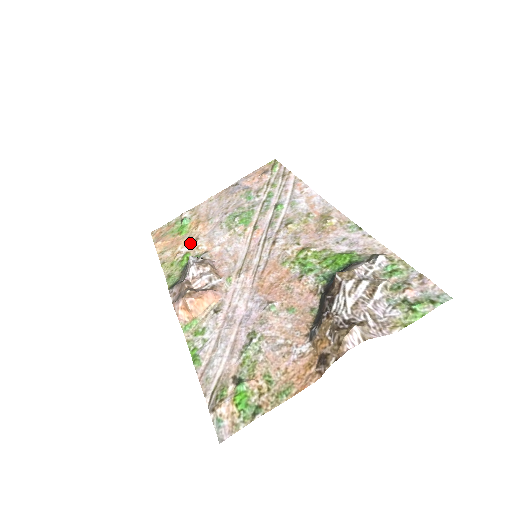
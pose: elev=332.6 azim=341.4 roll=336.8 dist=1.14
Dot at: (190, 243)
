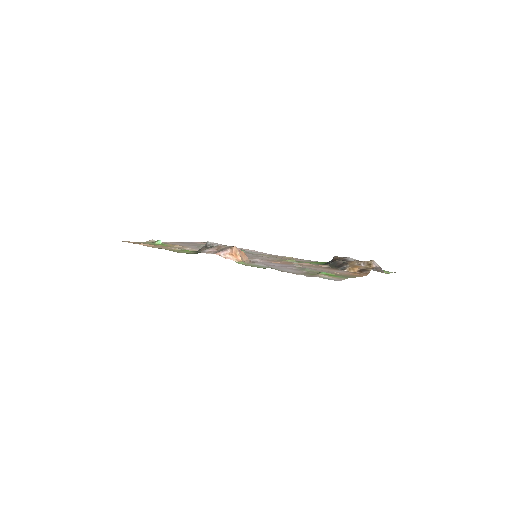
Dot at: (181, 248)
